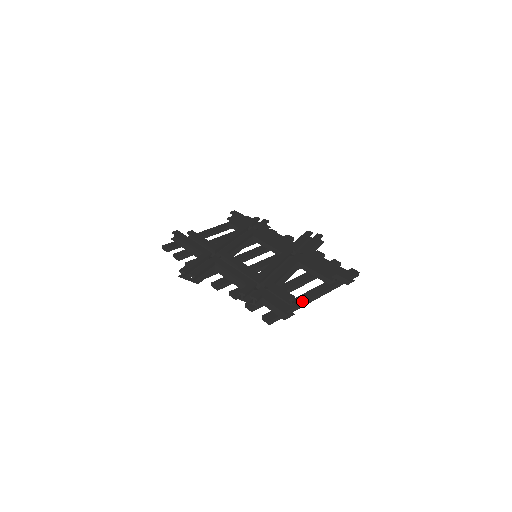
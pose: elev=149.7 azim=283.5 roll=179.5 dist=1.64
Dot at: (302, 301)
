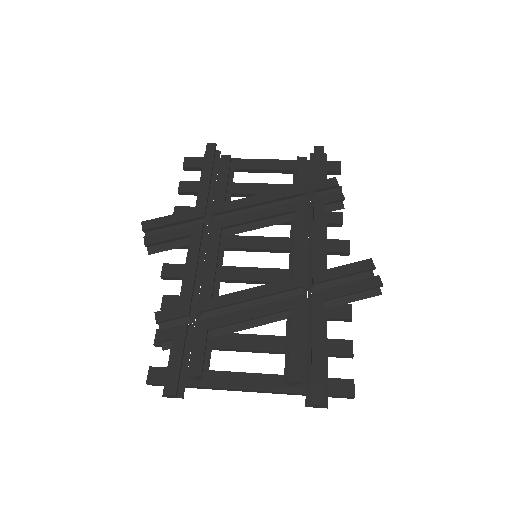
Dot at: (217, 384)
